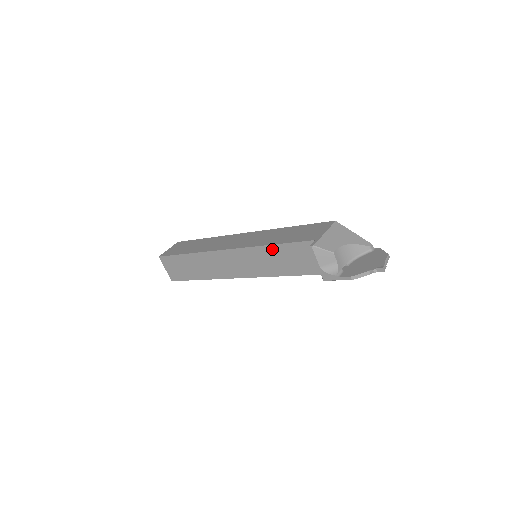
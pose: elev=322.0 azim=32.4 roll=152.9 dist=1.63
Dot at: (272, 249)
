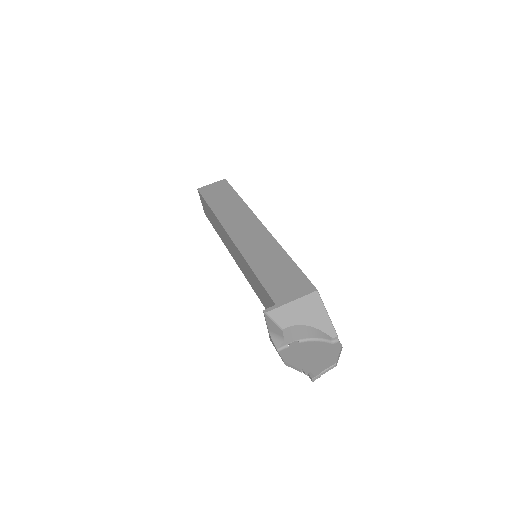
Dot at: (253, 273)
